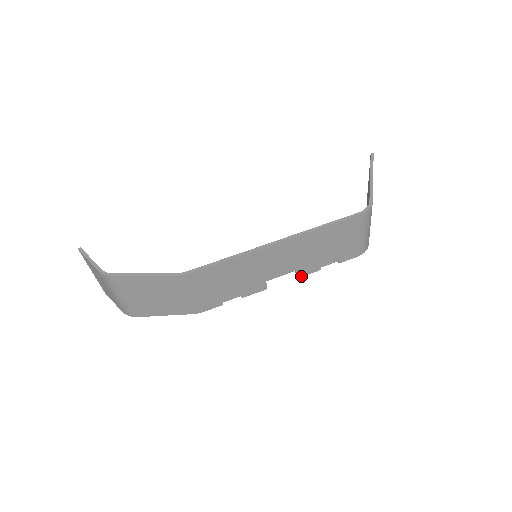
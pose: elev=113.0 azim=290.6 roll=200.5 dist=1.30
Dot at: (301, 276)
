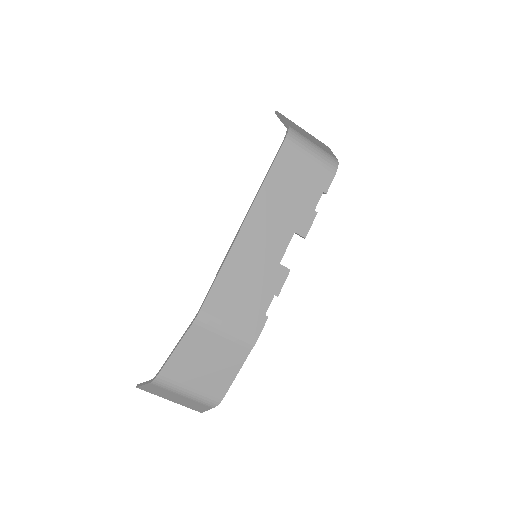
Dot at: (306, 233)
